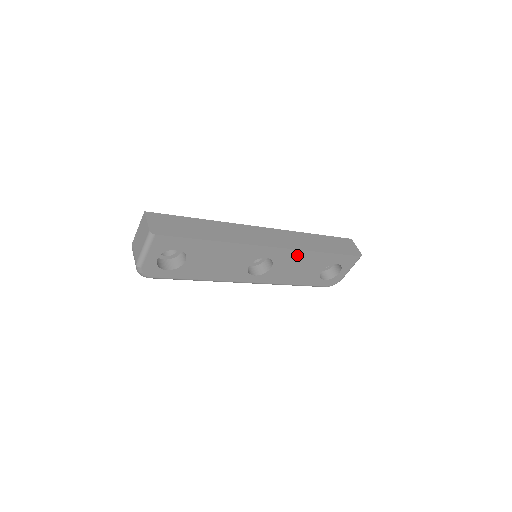
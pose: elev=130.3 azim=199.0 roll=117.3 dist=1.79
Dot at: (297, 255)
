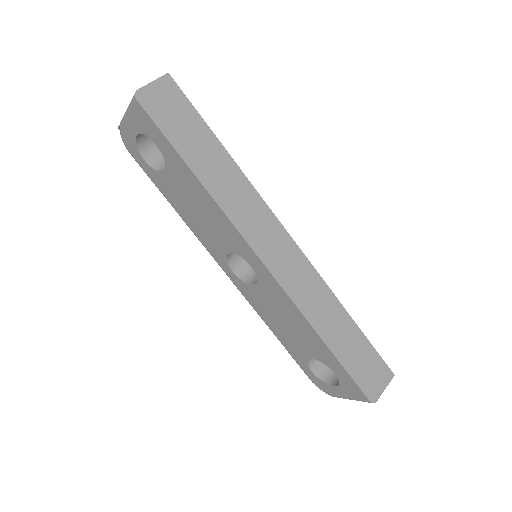
Dot at: (289, 305)
